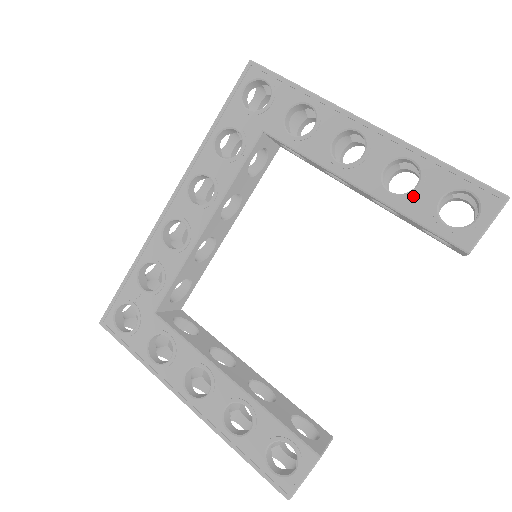
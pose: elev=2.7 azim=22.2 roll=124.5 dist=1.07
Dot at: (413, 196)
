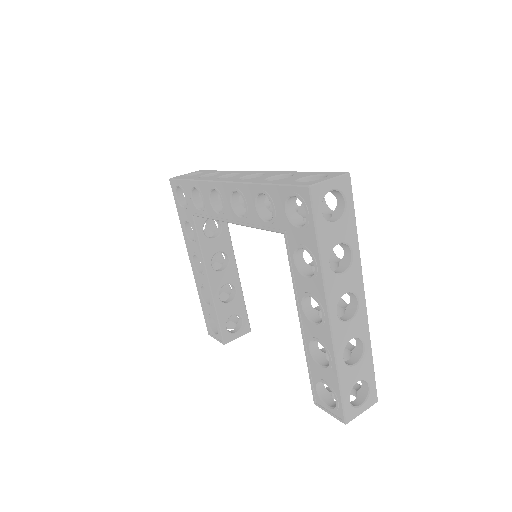
Dot at: (316, 365)
